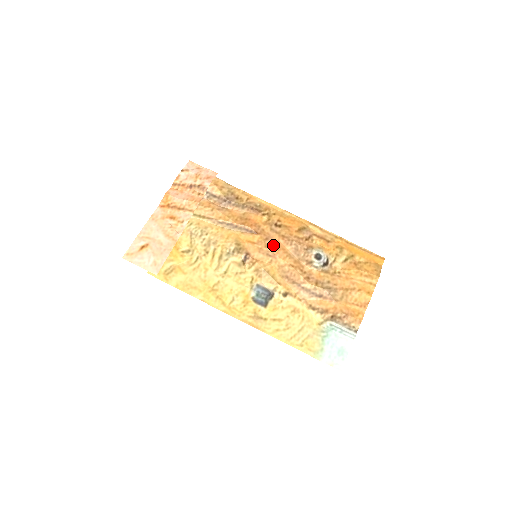
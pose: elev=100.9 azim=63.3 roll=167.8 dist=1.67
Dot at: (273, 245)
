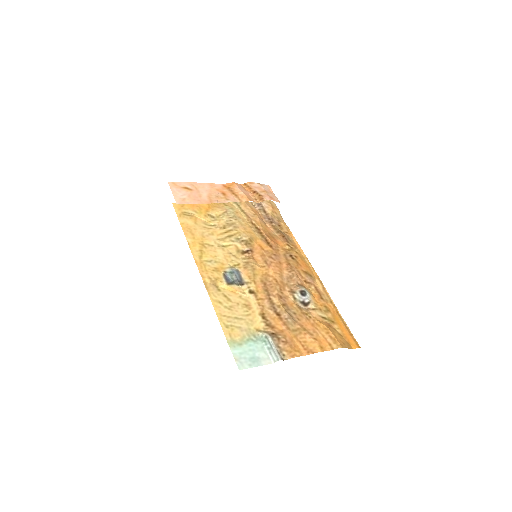
Dot at: (276, 261)
